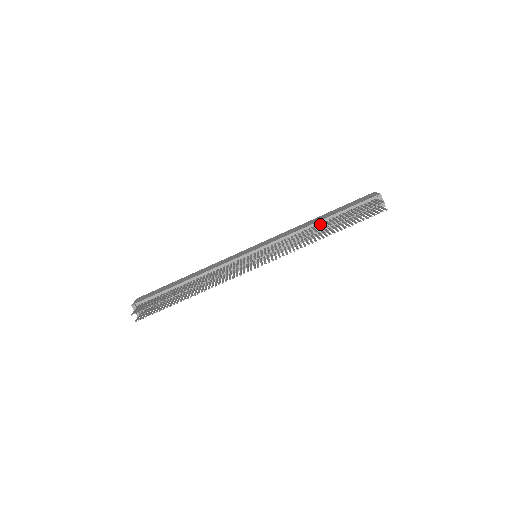
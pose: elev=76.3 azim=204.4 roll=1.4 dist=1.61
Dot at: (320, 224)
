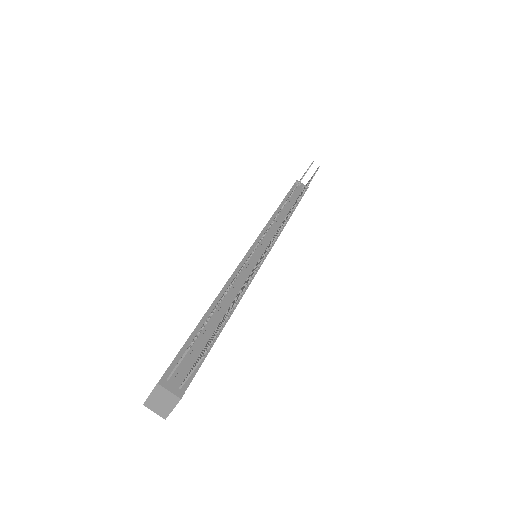
Dot at: occluded
